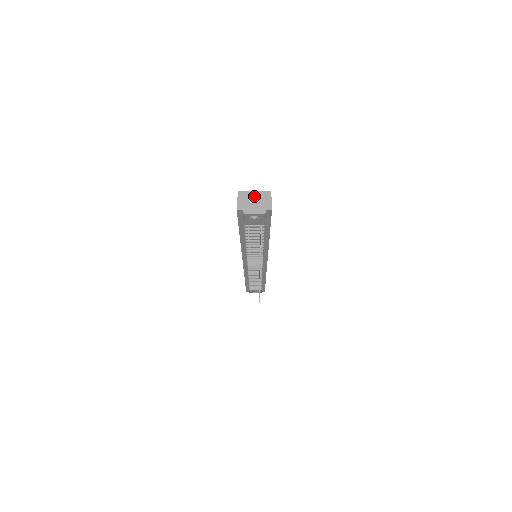
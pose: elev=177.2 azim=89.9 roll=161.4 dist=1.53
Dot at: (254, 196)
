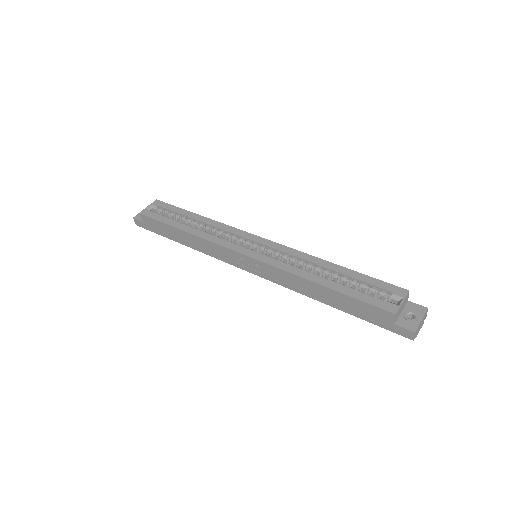
Dot at: (402, 306)
